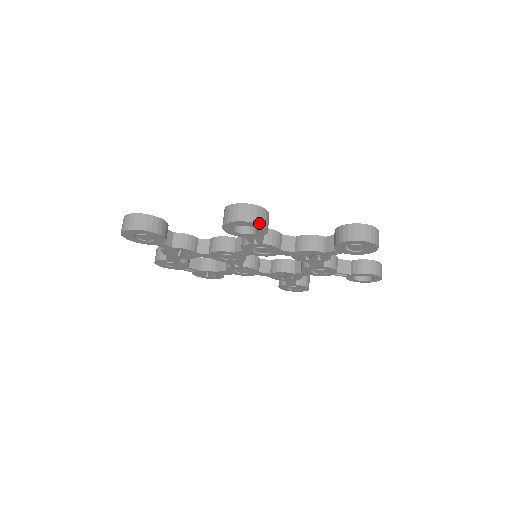
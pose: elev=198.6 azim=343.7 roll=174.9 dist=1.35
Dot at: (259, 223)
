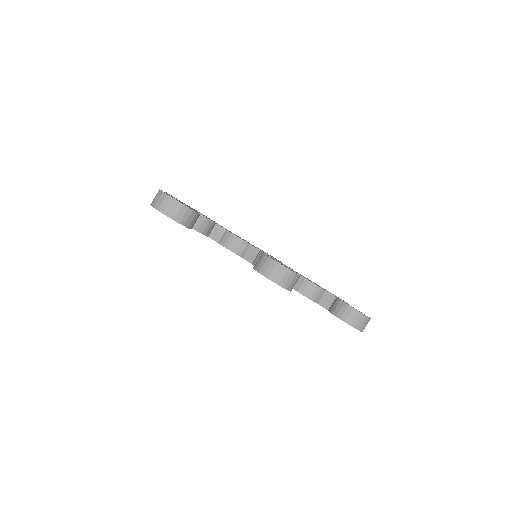
Dot at: (289, 289)
